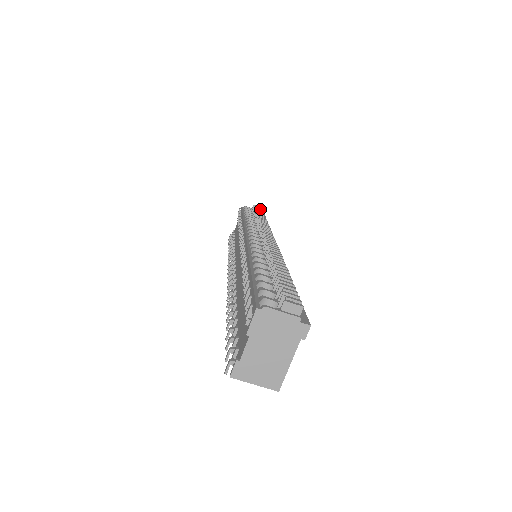
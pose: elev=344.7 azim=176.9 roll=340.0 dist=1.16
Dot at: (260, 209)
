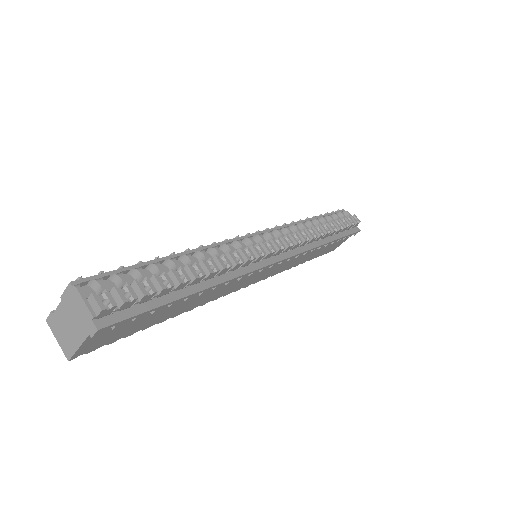
Dot at: (351, 221)
